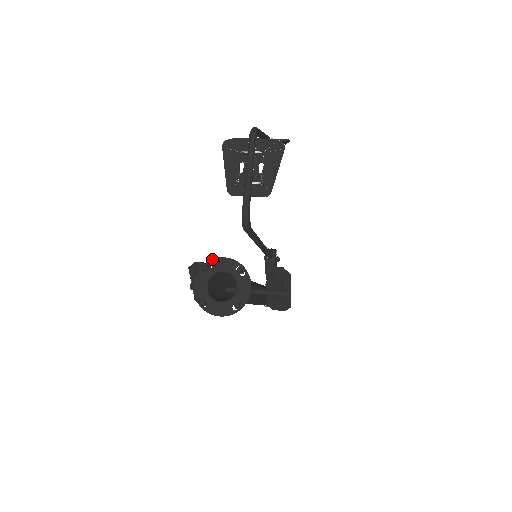
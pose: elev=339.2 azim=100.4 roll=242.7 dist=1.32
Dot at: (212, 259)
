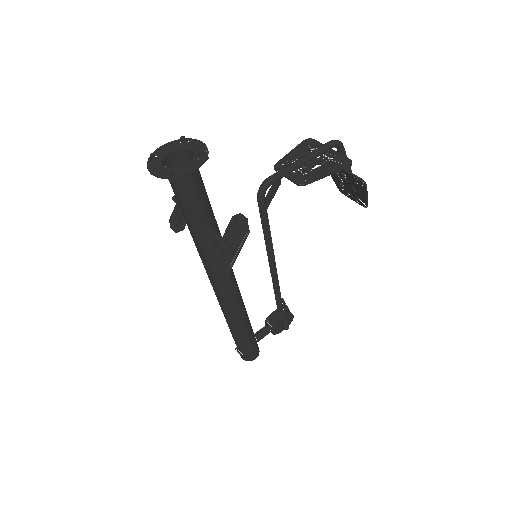
Dot at: occluded
